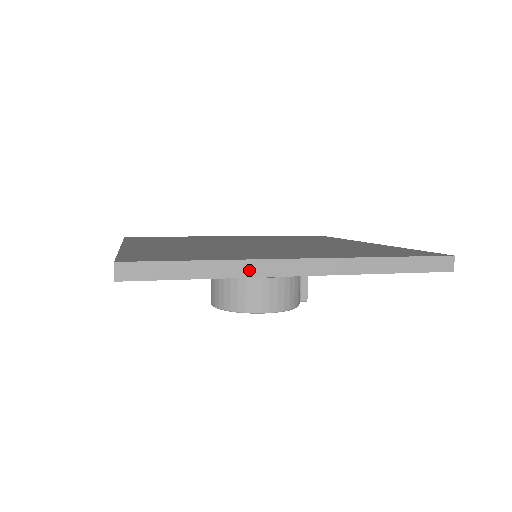
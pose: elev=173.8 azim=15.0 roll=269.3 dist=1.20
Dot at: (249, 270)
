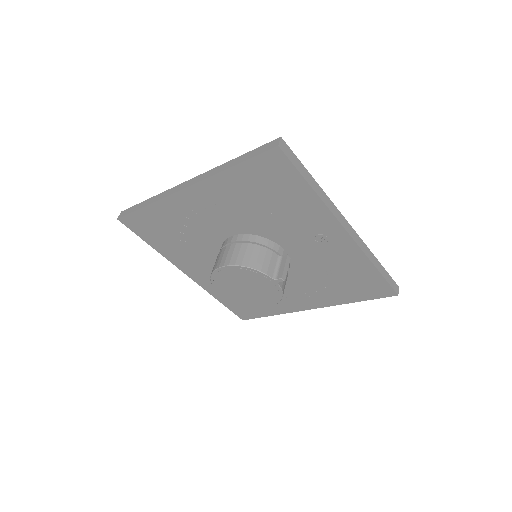
Dot at: (163, 195)
